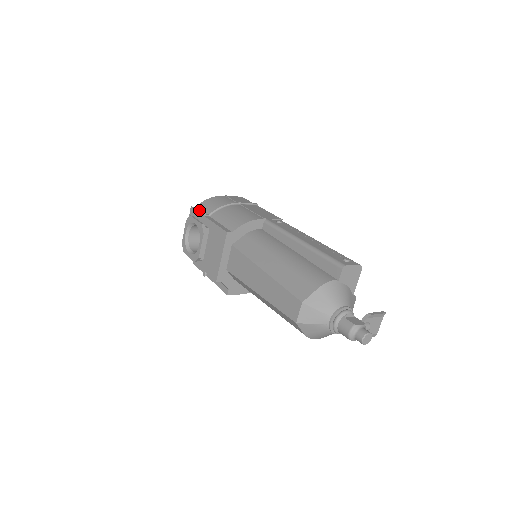
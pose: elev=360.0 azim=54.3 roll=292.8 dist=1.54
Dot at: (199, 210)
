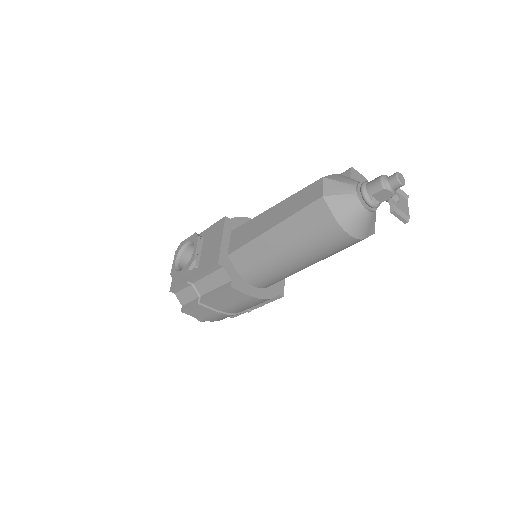
Dot at: occluded
